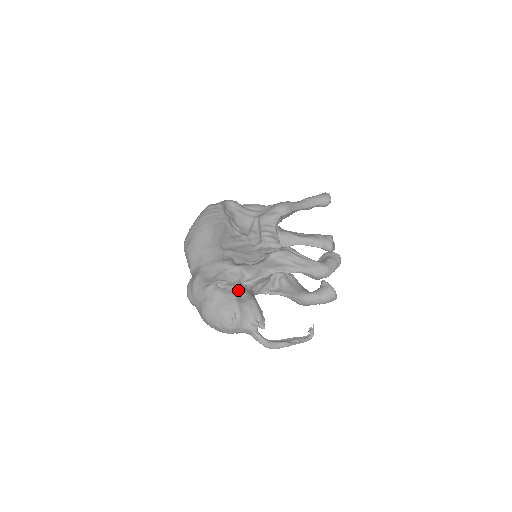
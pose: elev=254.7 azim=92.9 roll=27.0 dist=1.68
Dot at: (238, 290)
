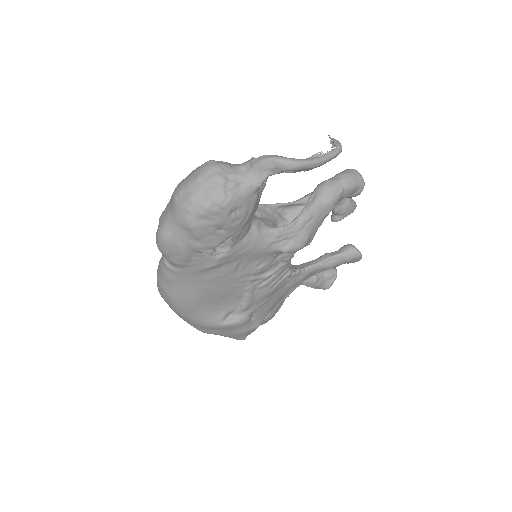
Dot at: occluded
